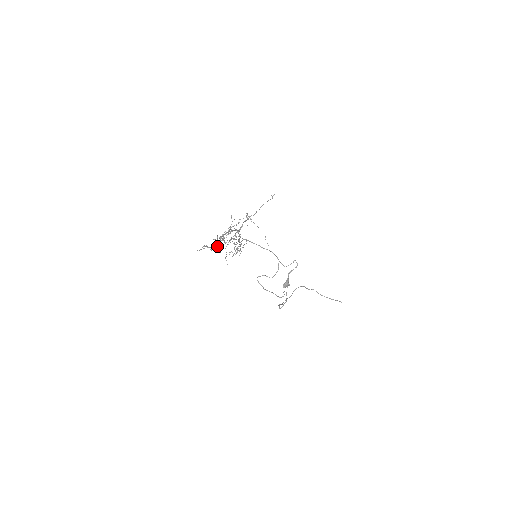
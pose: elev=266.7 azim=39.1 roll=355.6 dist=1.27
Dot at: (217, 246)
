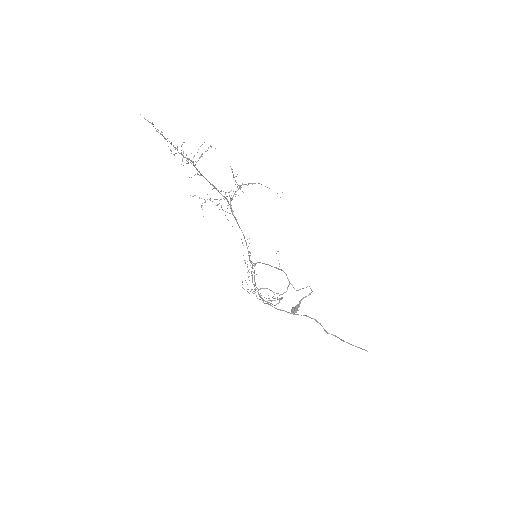
Dot at: occluded
